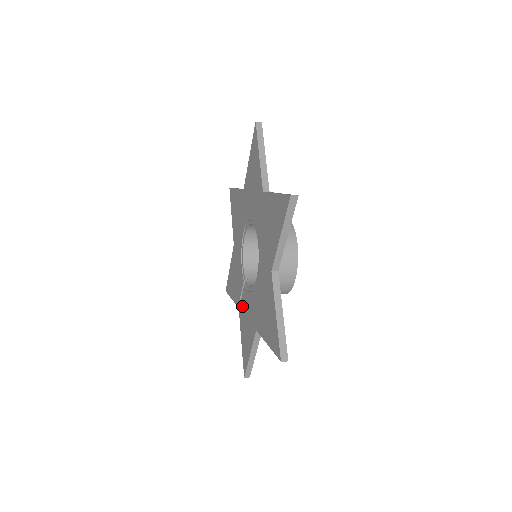
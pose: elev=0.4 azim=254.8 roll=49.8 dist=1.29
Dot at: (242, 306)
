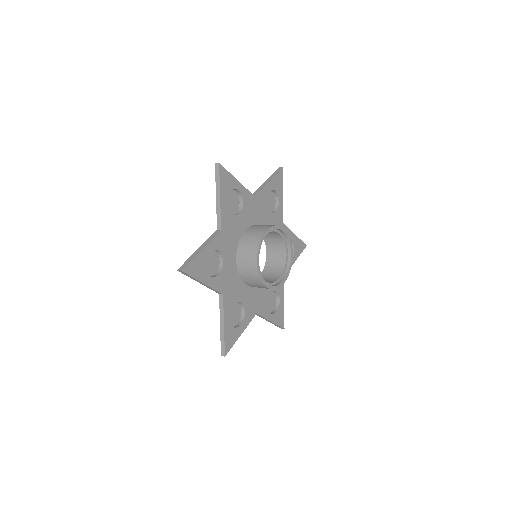
Dot at: occluded
